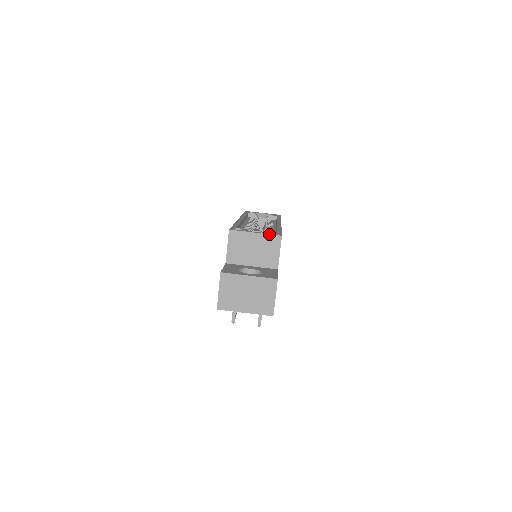
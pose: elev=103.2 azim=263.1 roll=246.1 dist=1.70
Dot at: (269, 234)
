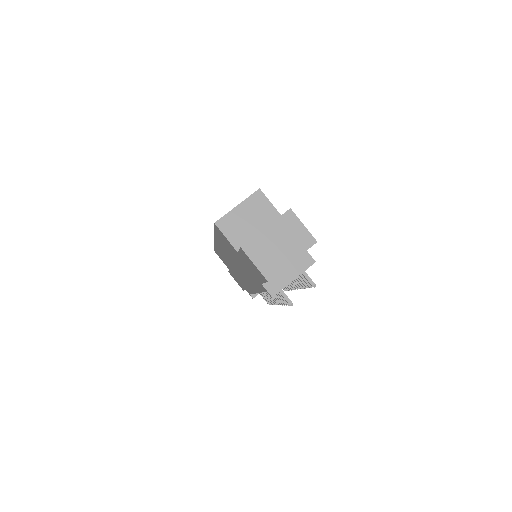
Dot at: (248, 197)
